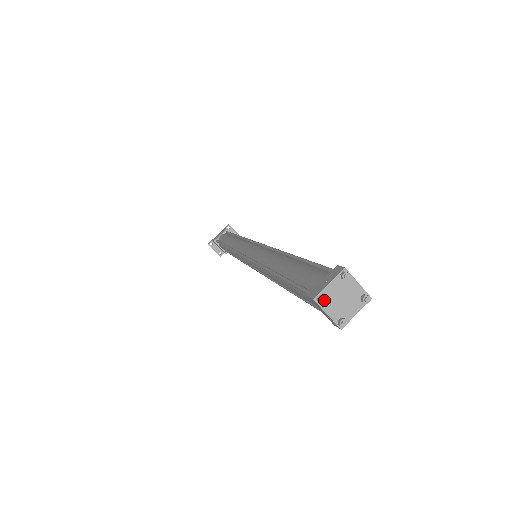
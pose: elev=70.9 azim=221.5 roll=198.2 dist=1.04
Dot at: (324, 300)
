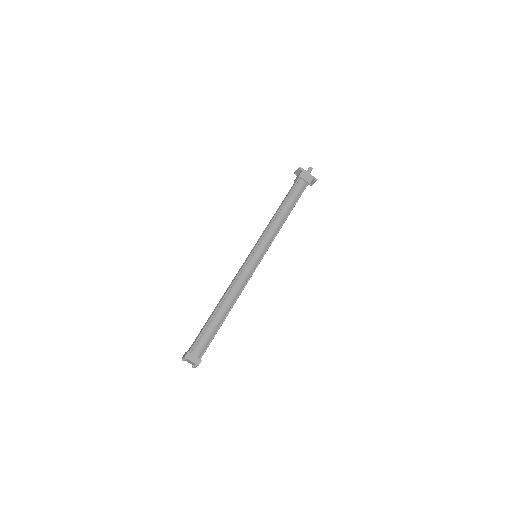
Dot at: occluded
